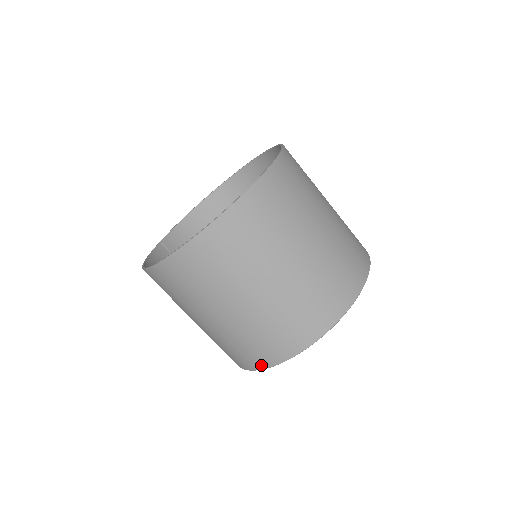
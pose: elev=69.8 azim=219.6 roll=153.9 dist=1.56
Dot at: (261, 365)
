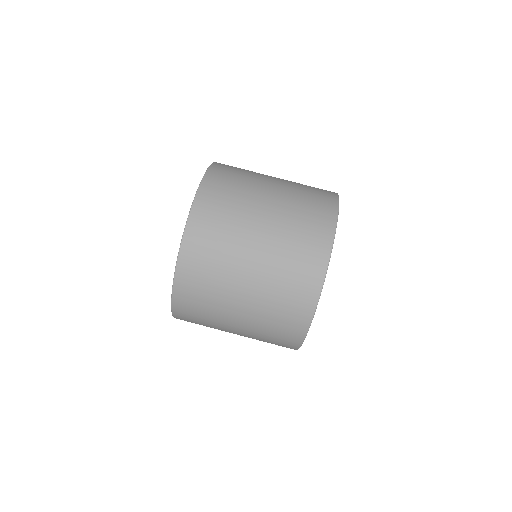
Dot at: (304, 327)
